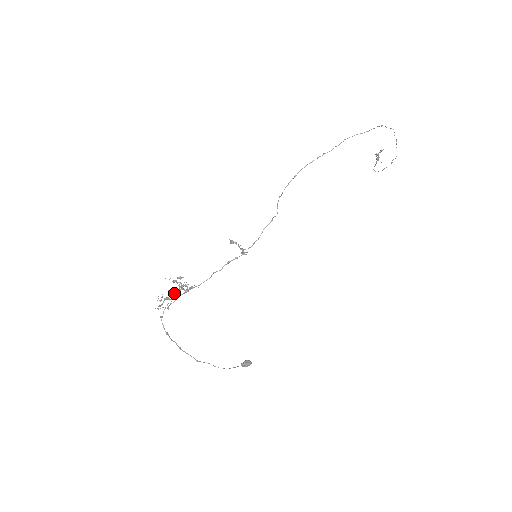
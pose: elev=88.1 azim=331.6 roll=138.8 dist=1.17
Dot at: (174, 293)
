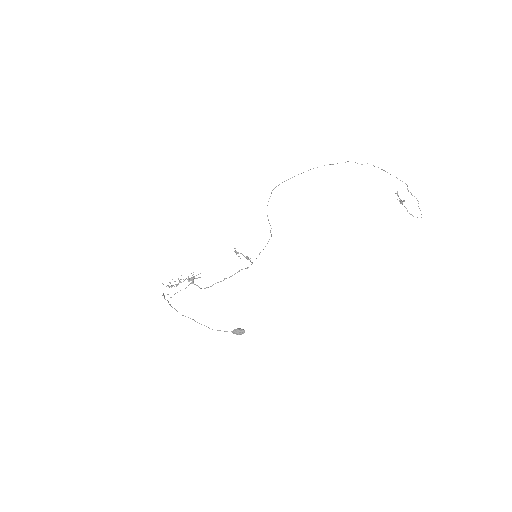
Dot at: occluded
